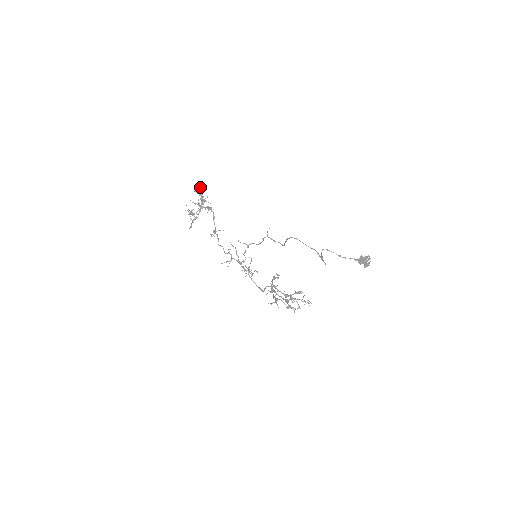
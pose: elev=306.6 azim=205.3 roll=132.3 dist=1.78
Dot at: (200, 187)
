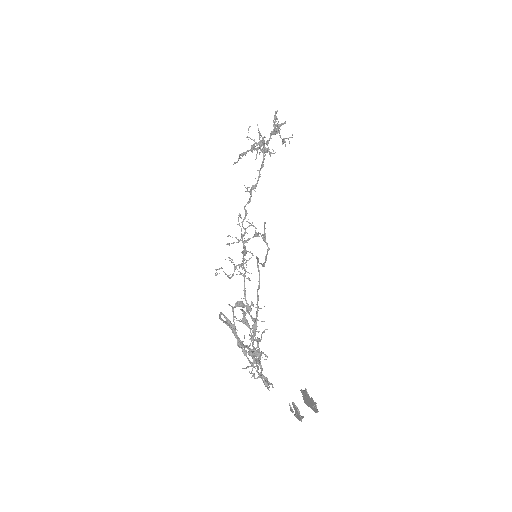
Dot at: (276, 112)
